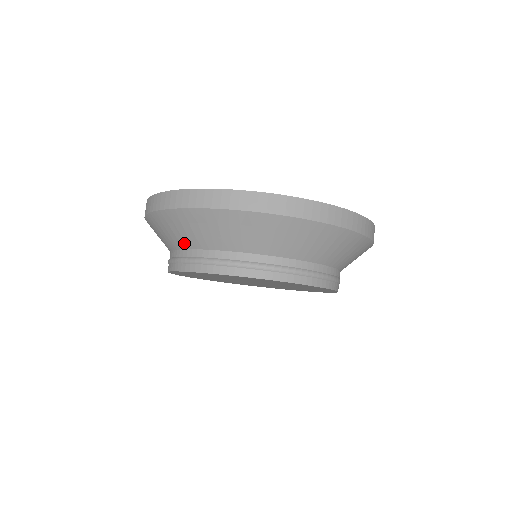
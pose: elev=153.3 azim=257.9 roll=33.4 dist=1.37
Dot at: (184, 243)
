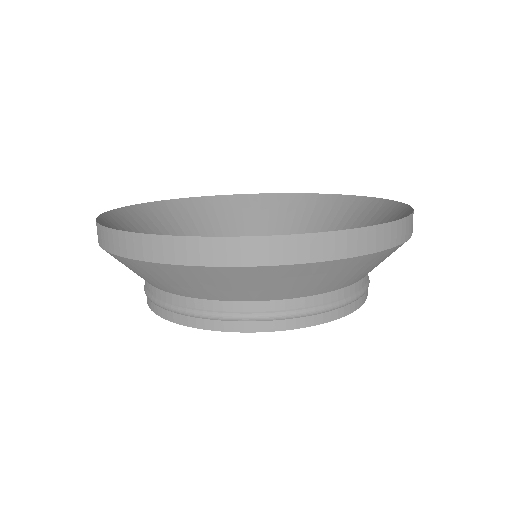
Dot at: (219, 296)
